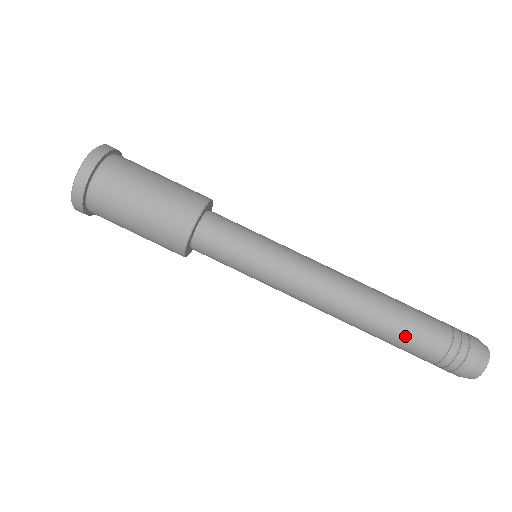
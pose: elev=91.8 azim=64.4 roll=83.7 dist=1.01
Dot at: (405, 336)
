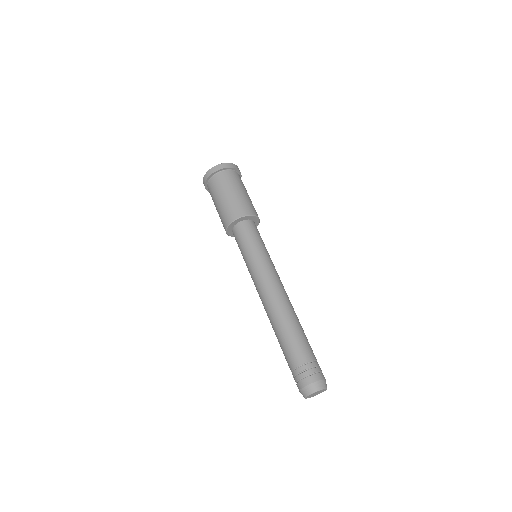
Dot at: (295, 337)
